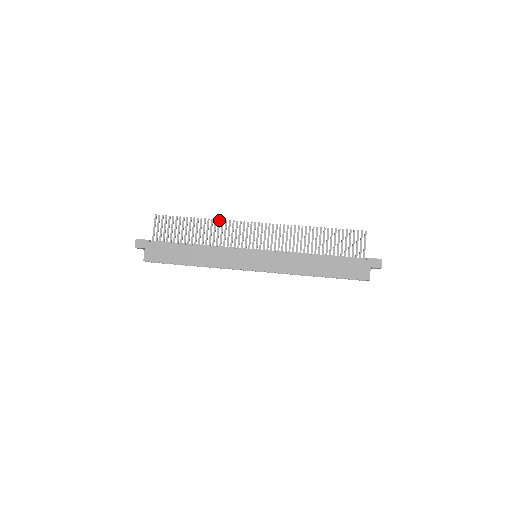
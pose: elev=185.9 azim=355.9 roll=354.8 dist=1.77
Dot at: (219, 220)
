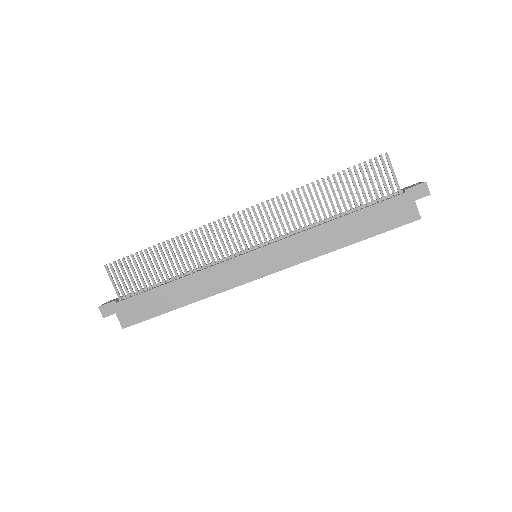
Dot at: (186, 234)
